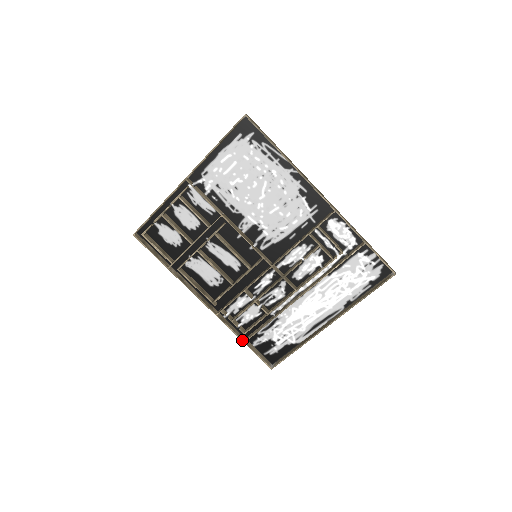
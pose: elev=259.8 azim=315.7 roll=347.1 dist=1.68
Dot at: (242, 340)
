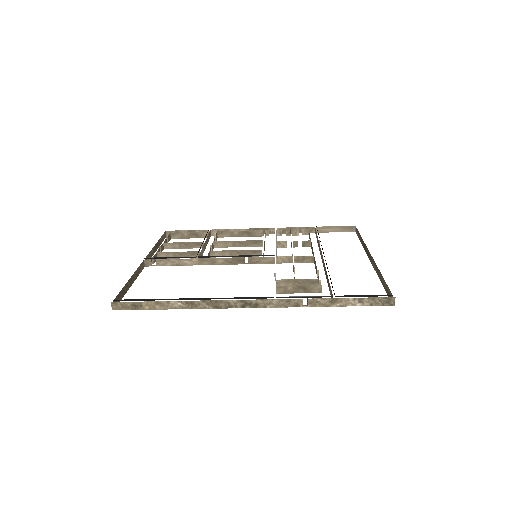
Dot at: occluded
